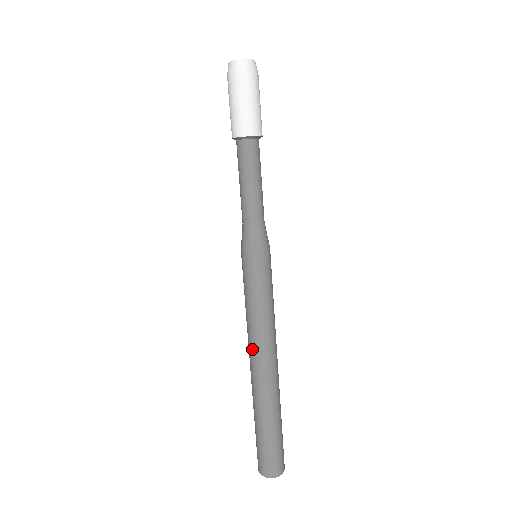
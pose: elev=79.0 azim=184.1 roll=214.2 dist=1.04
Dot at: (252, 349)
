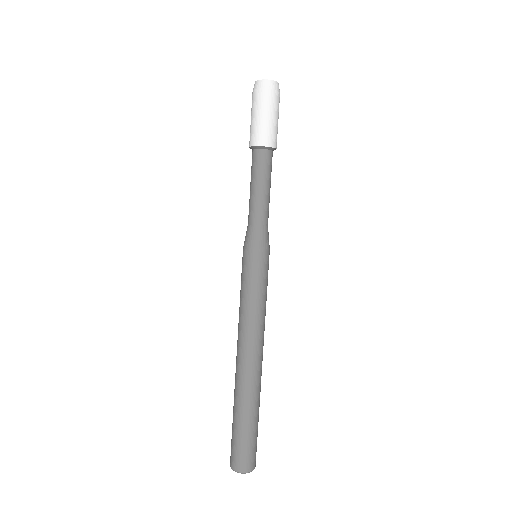
Dot at: (242, 343)
